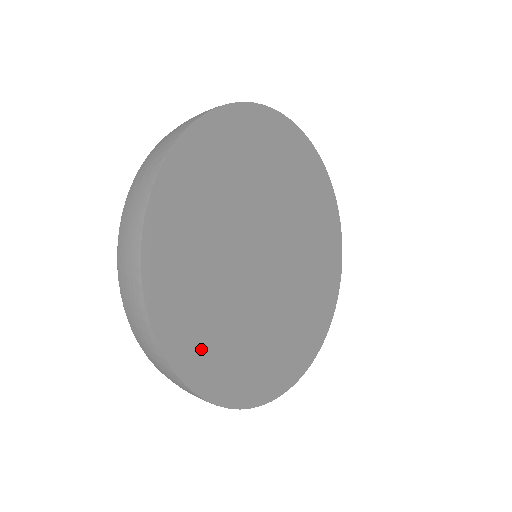
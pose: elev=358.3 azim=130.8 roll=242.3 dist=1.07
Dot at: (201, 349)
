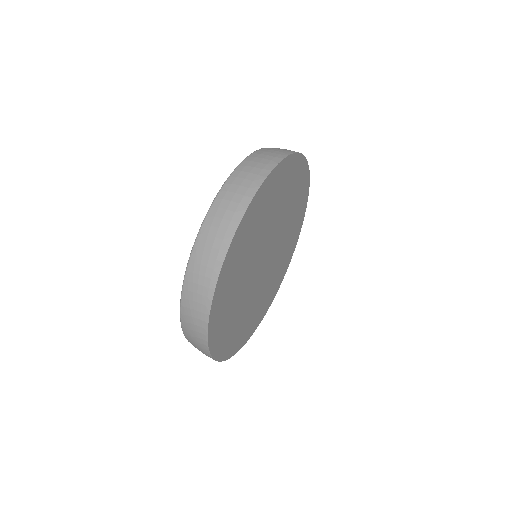
Dot at: (256, 319)
